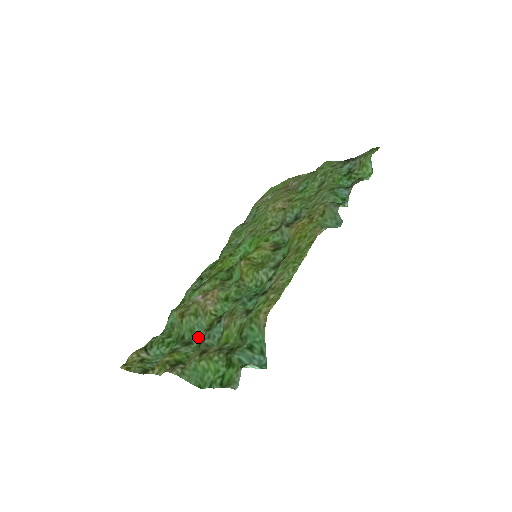
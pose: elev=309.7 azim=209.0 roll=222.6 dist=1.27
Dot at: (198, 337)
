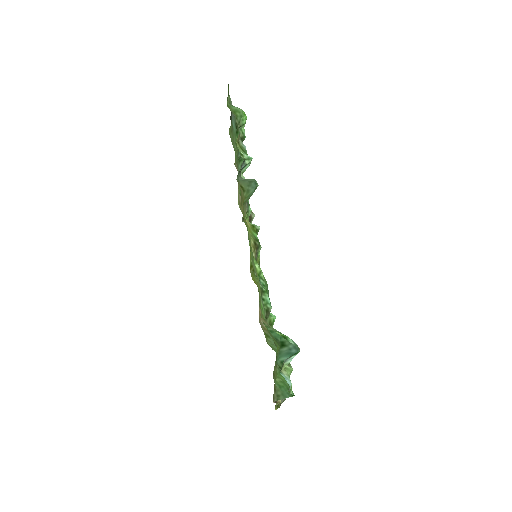
Dot at: occluded
